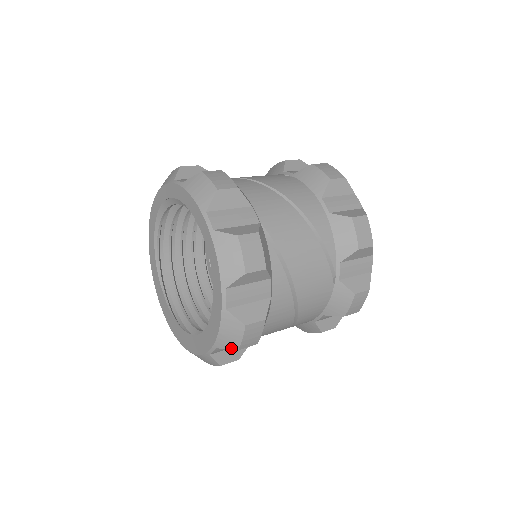
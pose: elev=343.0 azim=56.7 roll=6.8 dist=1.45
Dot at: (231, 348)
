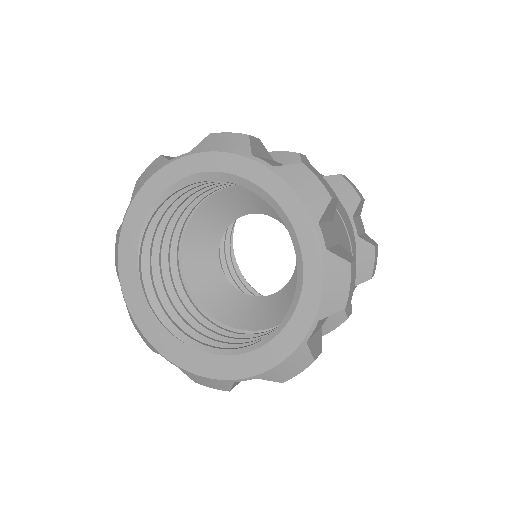
Dot at: (276, 380)
